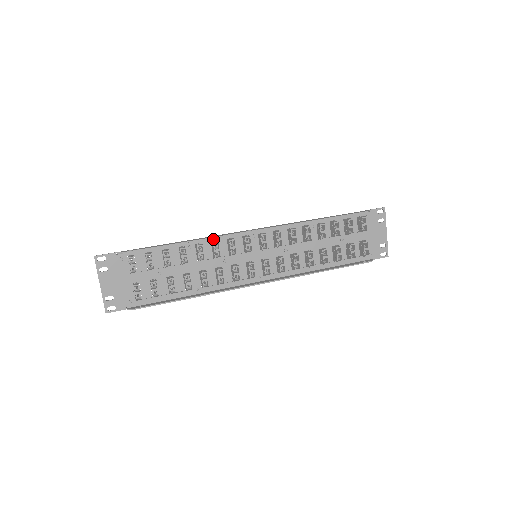
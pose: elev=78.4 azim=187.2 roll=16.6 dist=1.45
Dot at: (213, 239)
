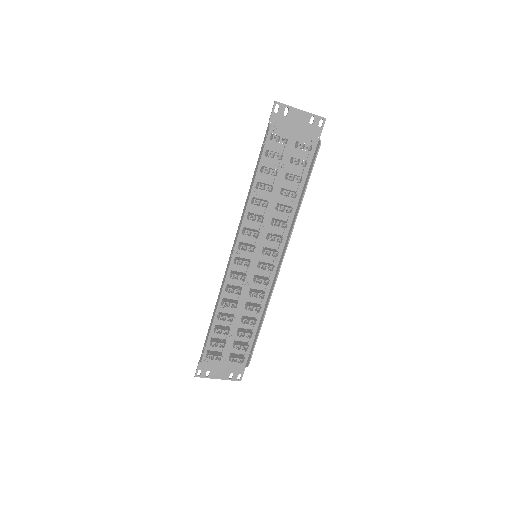
Dot at: (224, 288)
